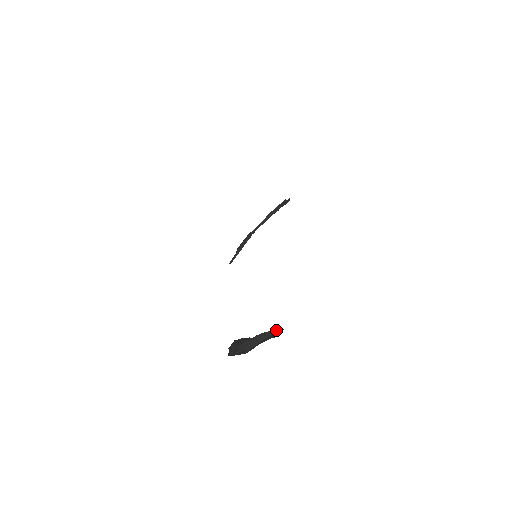
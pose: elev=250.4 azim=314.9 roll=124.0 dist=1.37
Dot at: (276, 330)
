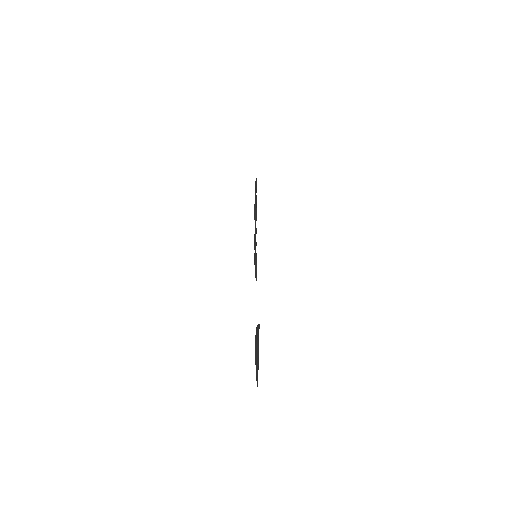
Dot at: (259, 324)
